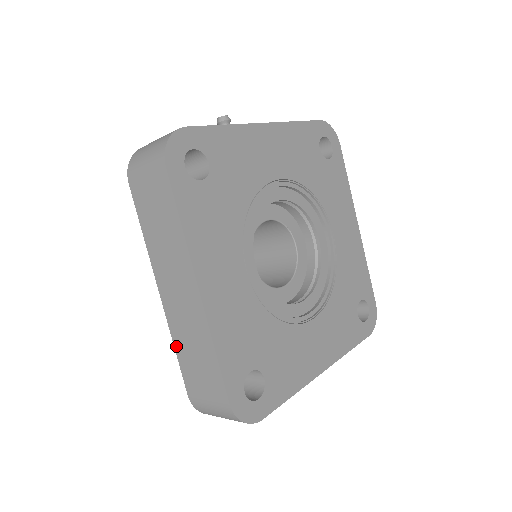
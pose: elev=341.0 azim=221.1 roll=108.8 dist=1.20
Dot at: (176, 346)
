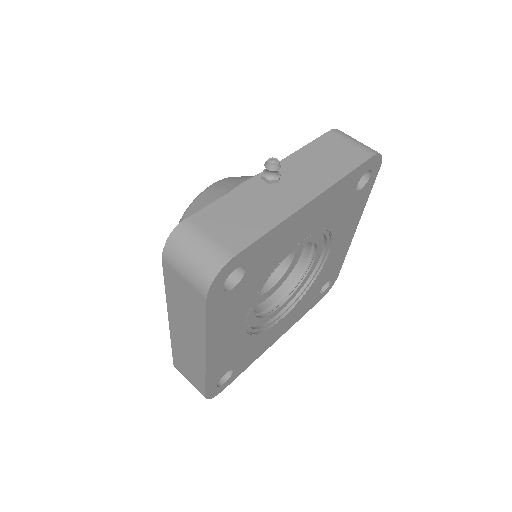
Dot at: (173, 346)
